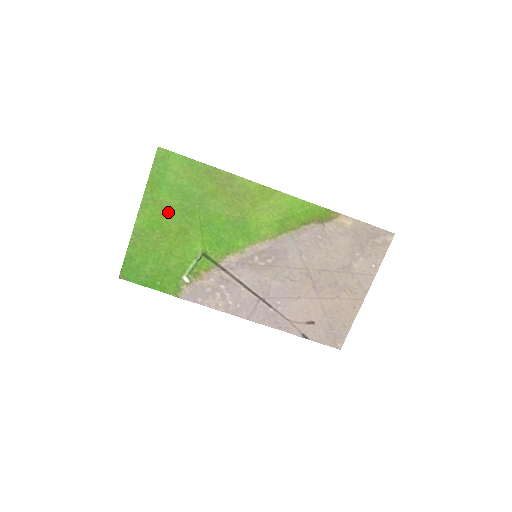
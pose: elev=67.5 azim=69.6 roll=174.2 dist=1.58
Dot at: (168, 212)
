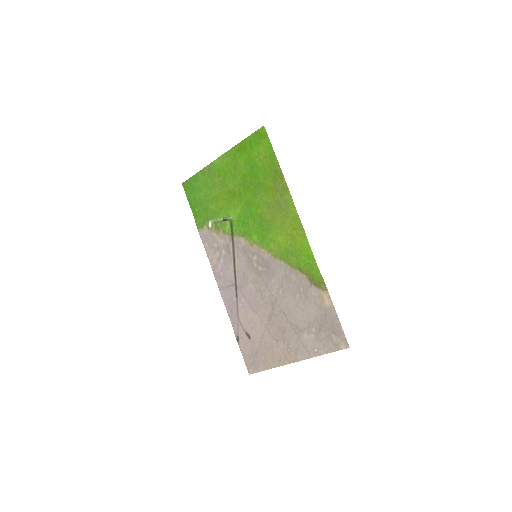
Dot at: (235, 173)
